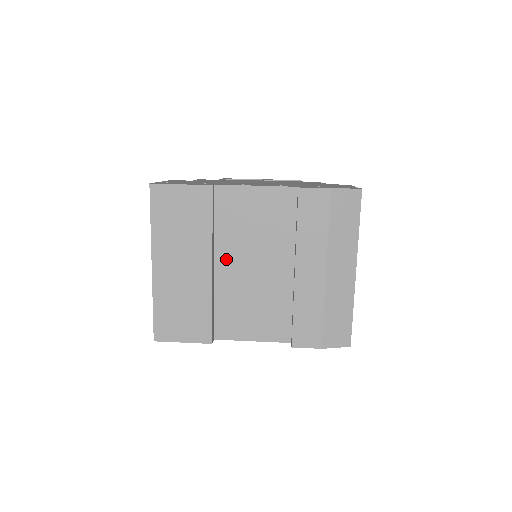
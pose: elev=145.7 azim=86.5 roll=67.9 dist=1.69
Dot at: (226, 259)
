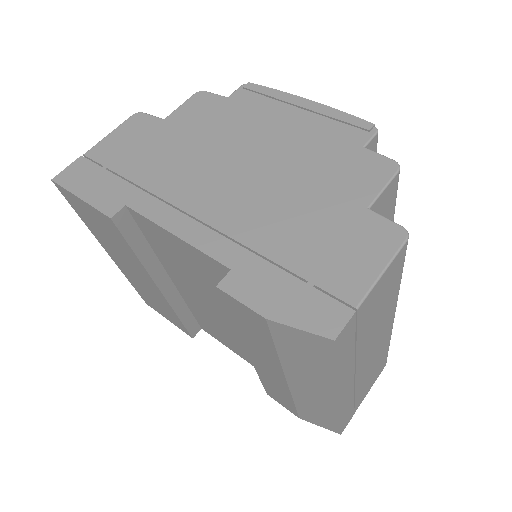
Dot at: (180, 283)
